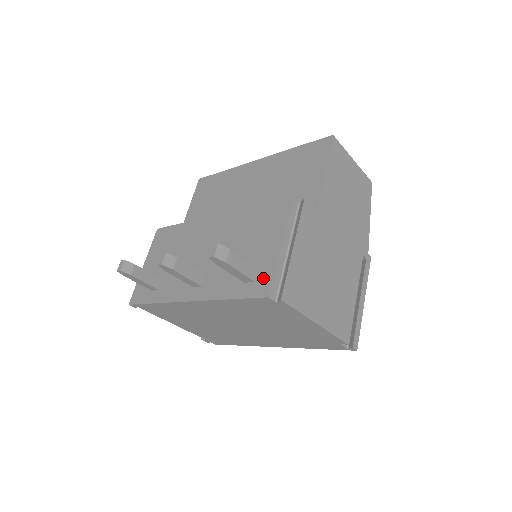
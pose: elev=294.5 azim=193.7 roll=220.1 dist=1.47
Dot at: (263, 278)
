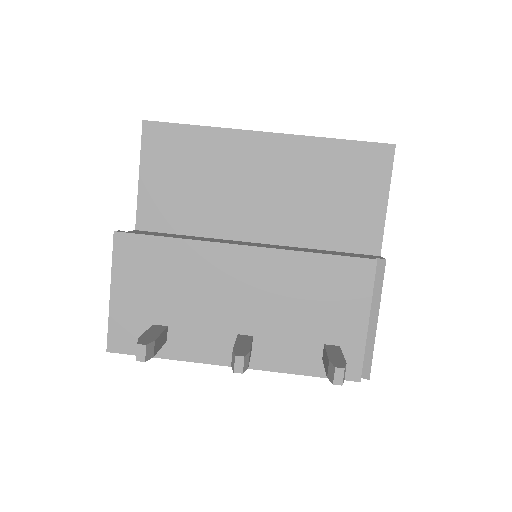
Dot at: (350, 359)
